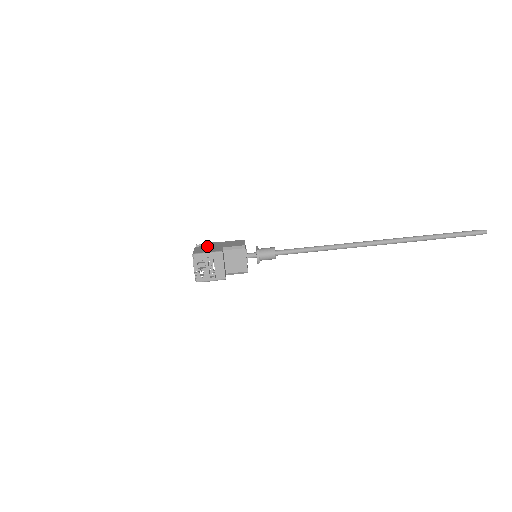
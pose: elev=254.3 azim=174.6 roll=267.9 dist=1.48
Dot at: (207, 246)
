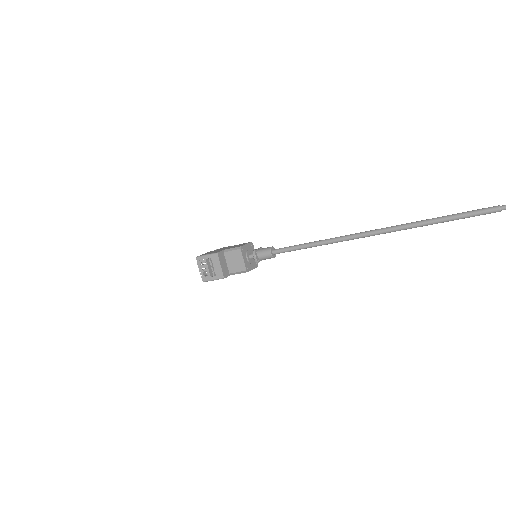
Dot at: (216, 250)
